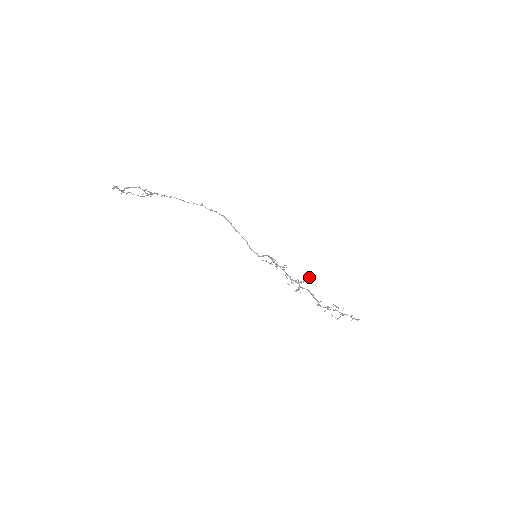
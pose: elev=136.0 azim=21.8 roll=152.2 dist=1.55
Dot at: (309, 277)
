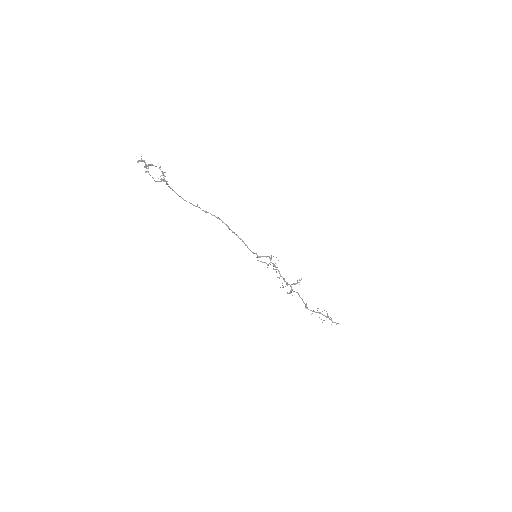
Dot at: occluded
